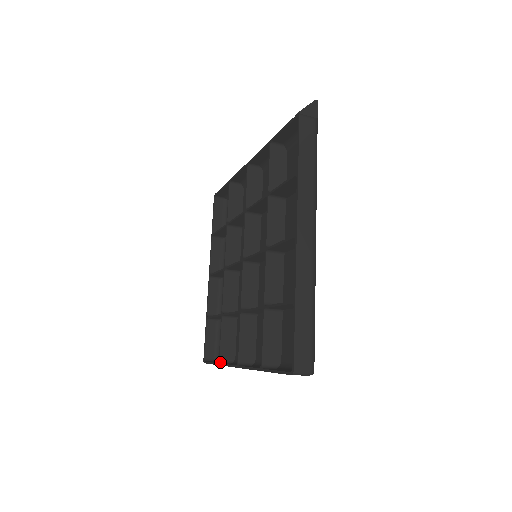
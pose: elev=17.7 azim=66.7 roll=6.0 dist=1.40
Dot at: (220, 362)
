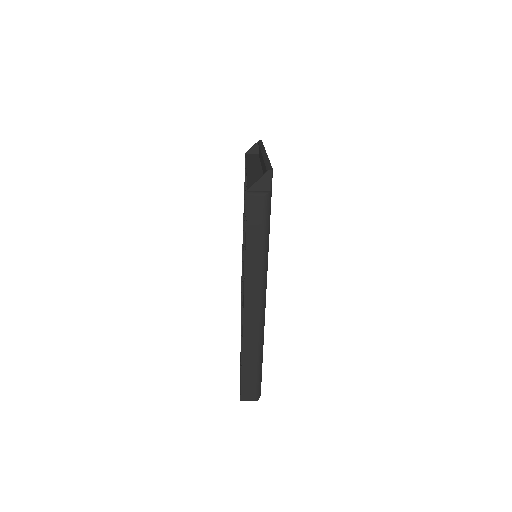
Dot at: occluded
